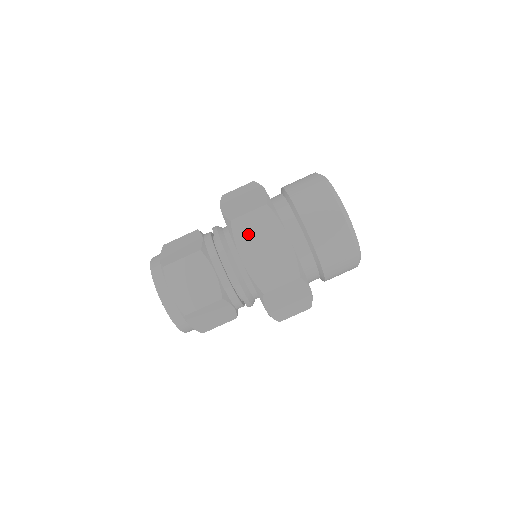
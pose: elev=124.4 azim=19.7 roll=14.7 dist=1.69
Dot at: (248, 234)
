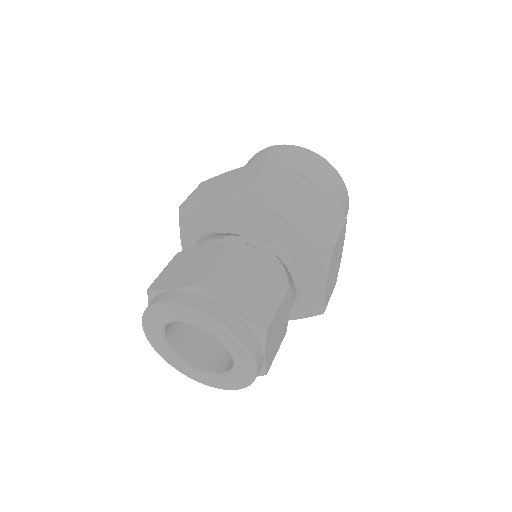
Dot at: (277, 193)
